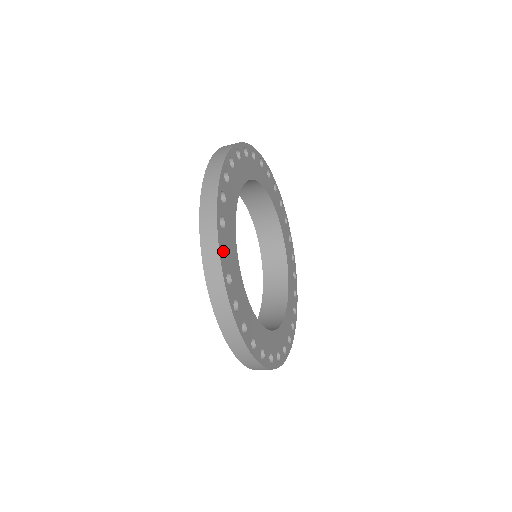
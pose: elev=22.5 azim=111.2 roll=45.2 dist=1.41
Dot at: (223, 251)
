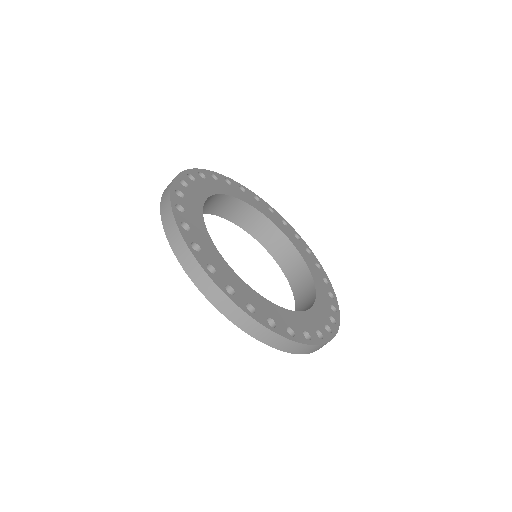
Dot at: occluded
